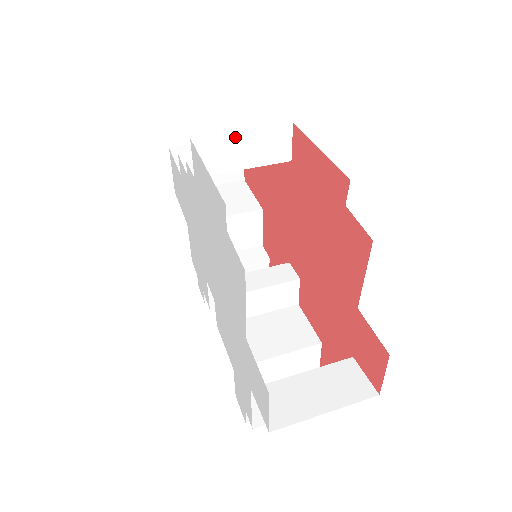
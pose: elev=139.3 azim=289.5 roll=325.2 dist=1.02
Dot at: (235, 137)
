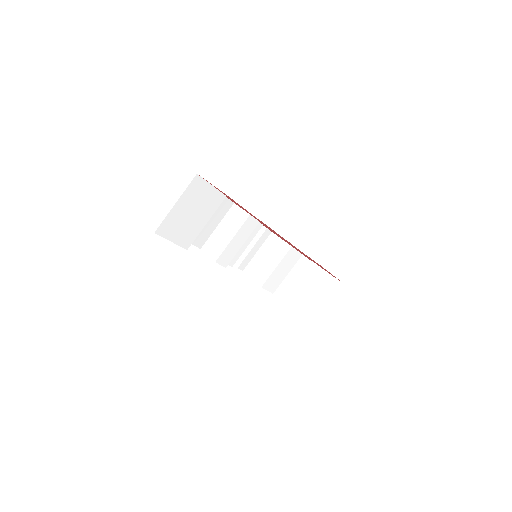
Dot at: occluded
